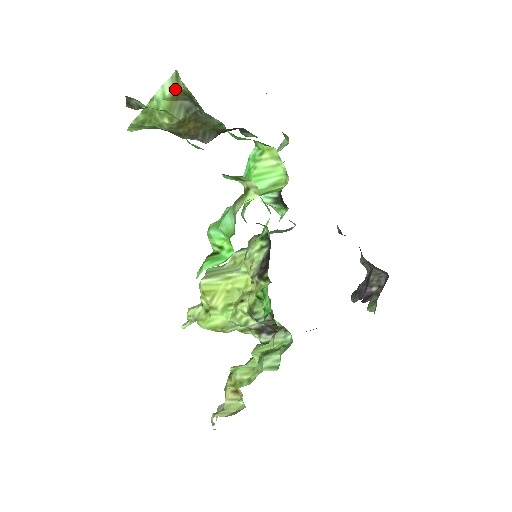
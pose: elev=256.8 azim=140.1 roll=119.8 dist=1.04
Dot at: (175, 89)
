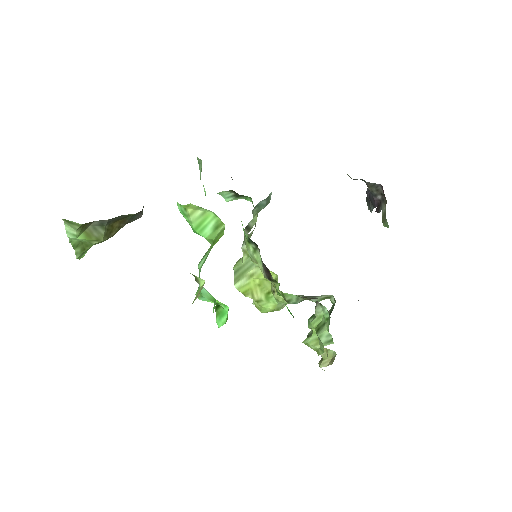
Dot at: (76, 228)
